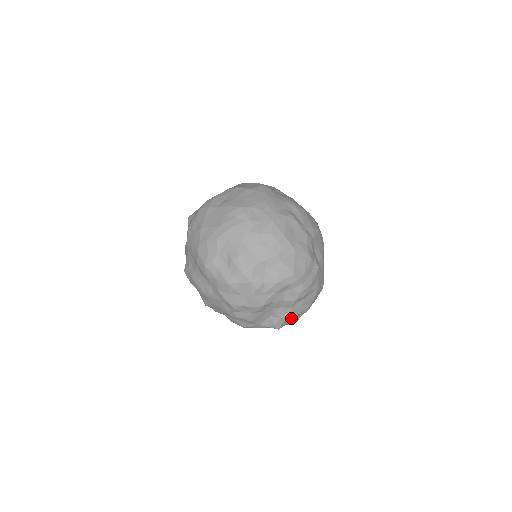
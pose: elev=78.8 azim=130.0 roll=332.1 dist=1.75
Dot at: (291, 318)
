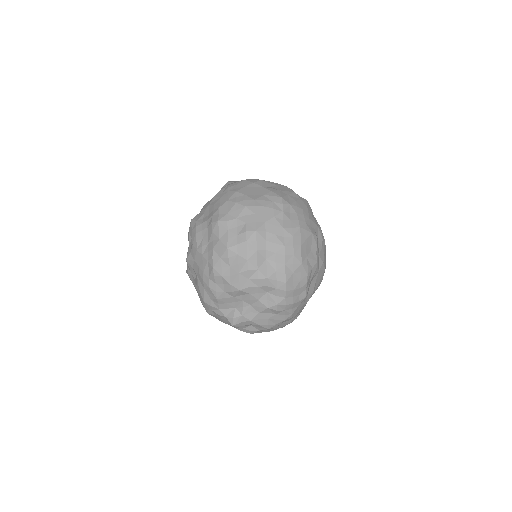
Dot at: (249, 325)
